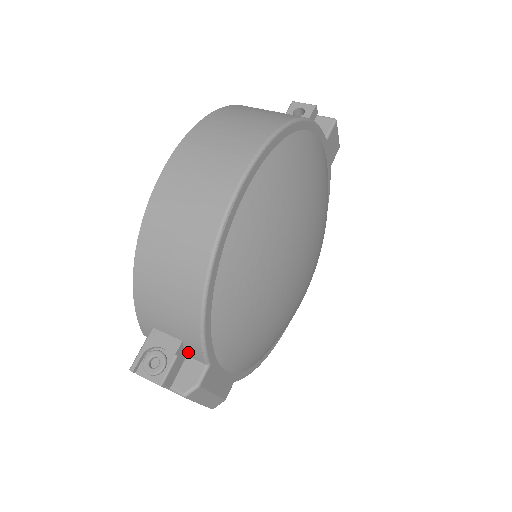
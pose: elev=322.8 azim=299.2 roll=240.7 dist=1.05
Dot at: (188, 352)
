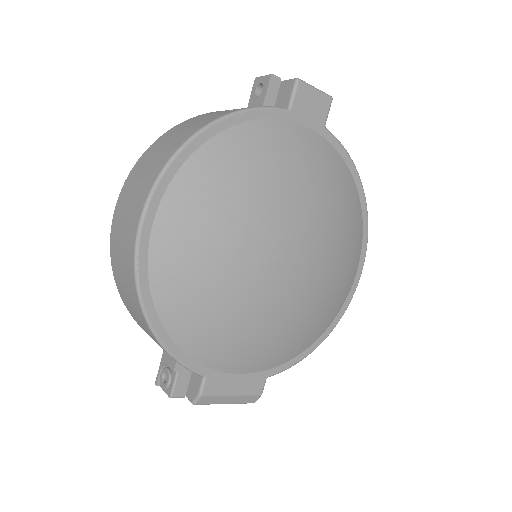
Dot at: occluded
